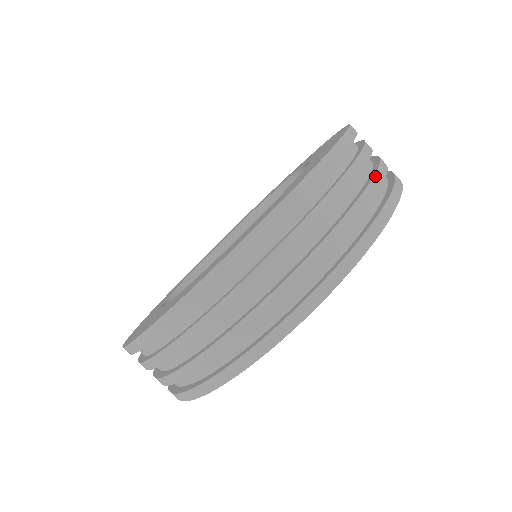
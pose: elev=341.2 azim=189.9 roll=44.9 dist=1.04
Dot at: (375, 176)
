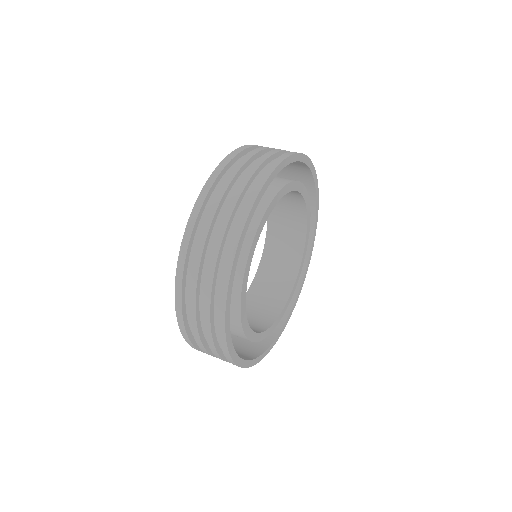
Dot at: occluded
